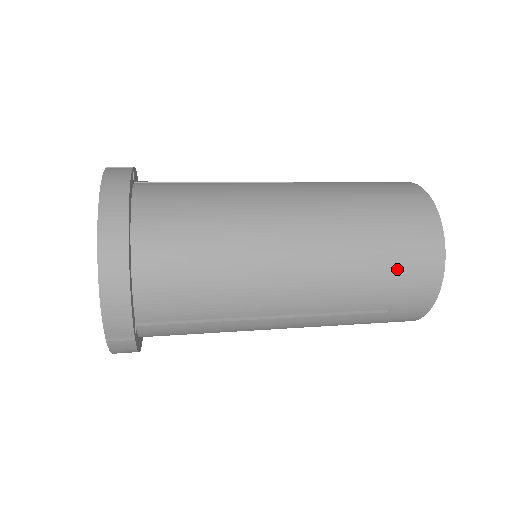
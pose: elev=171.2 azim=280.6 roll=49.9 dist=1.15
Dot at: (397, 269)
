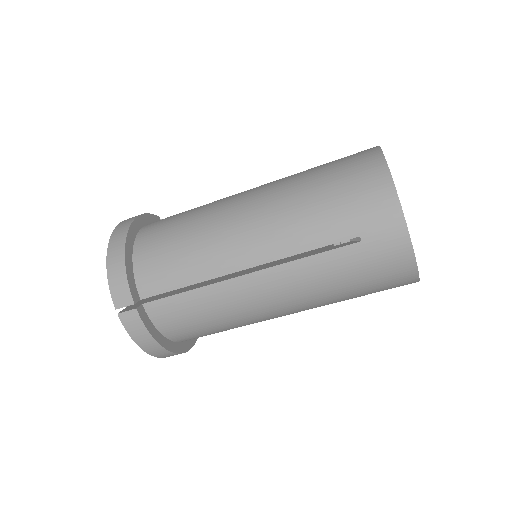
Dot at: (341, 193)
